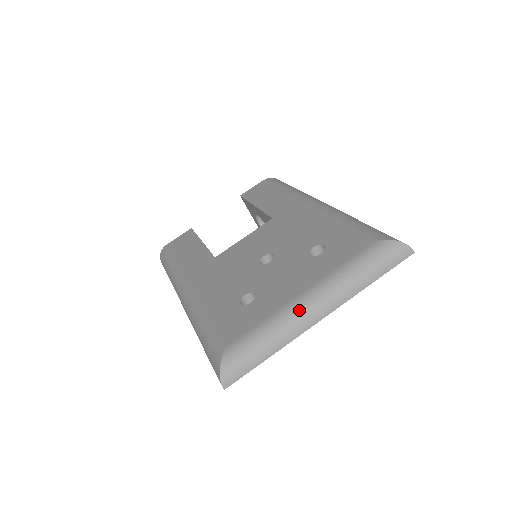
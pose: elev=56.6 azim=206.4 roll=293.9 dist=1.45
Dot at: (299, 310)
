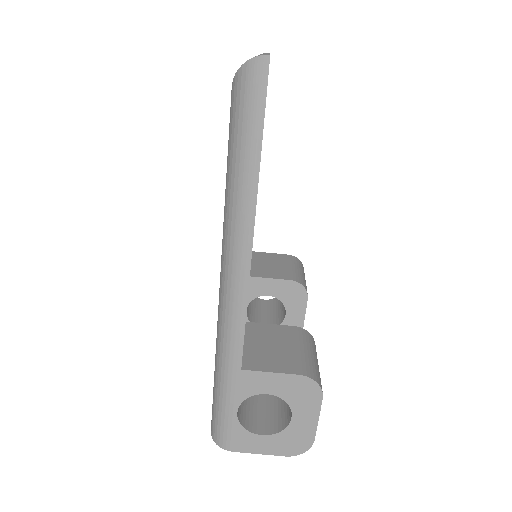
Dot at: occluded
